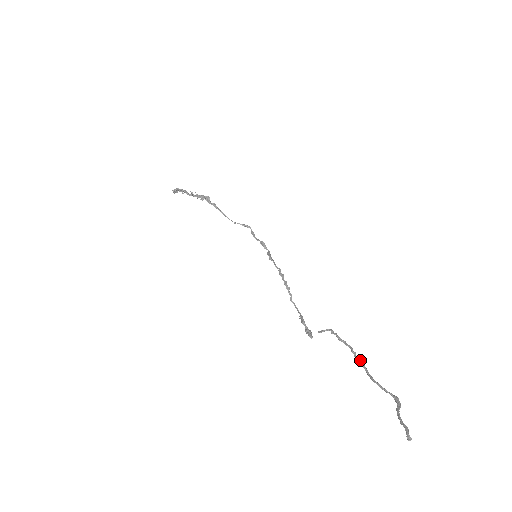
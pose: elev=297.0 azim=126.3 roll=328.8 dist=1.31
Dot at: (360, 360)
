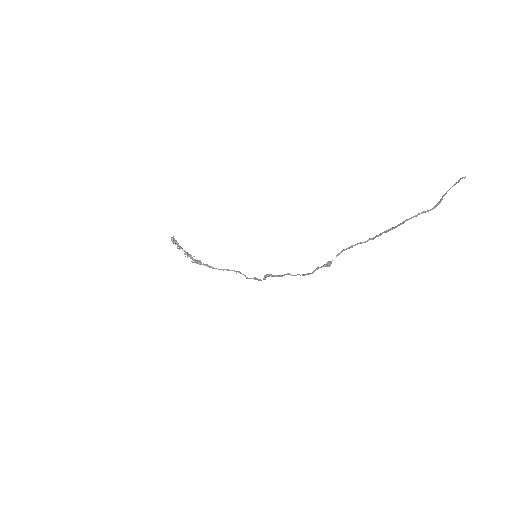
Dot at: (388, 230)
